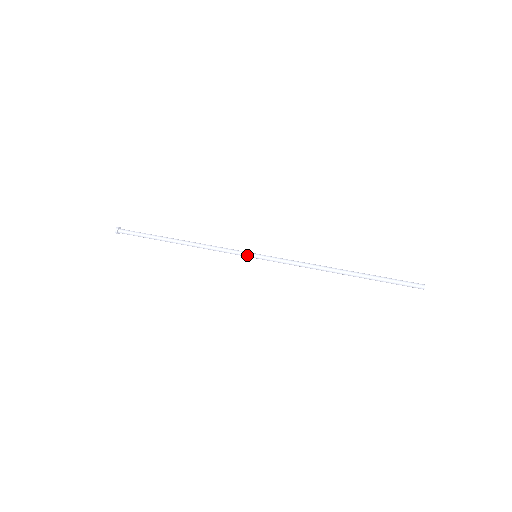
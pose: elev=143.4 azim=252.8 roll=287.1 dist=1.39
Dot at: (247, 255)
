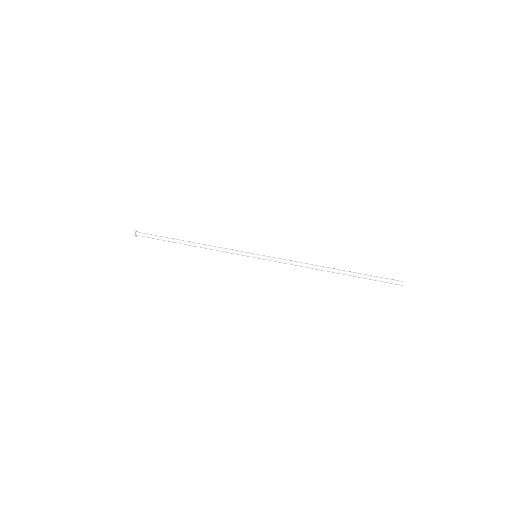
Dot at: (249, 253)
